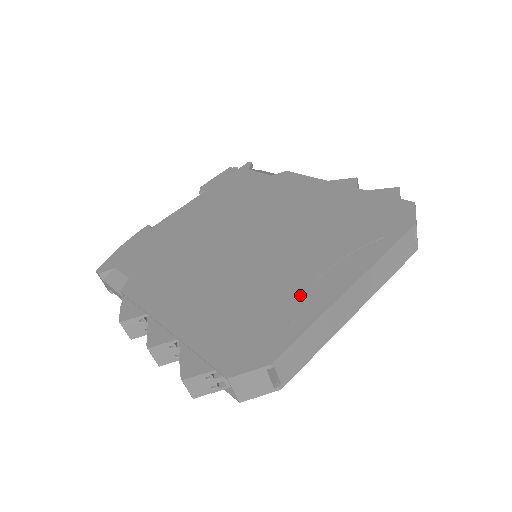
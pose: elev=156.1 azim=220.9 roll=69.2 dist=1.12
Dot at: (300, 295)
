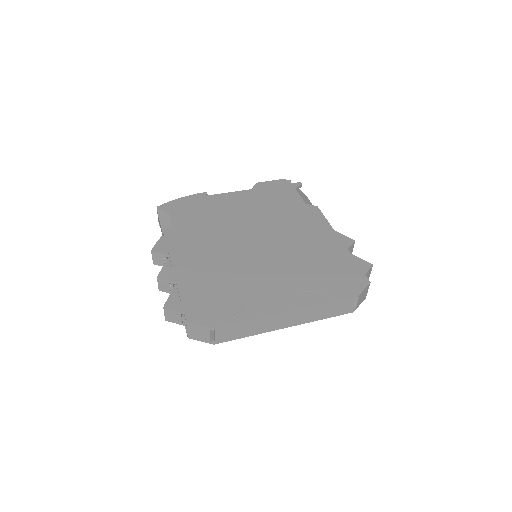
Dot at: (258, 299)
